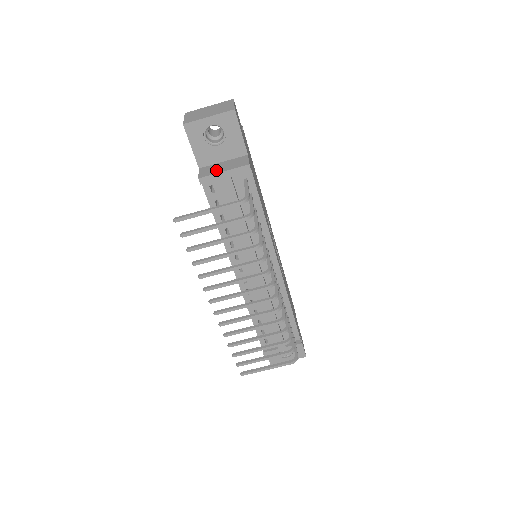
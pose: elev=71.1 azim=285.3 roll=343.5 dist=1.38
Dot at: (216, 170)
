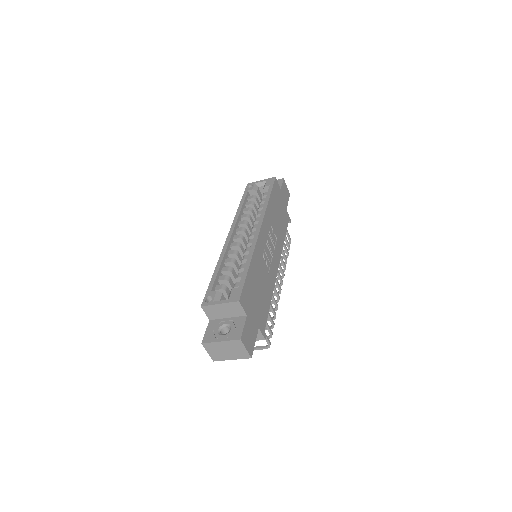
Dot at: occluded
